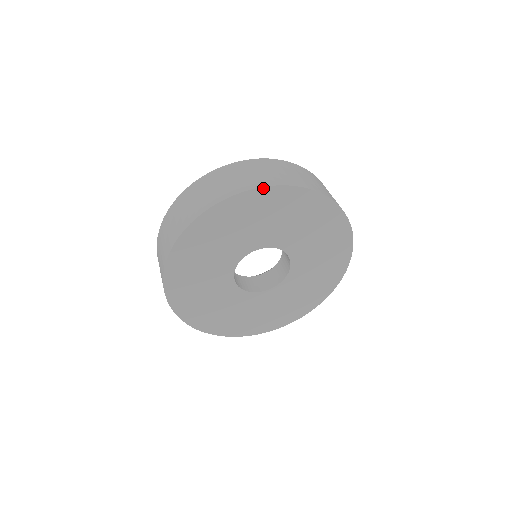
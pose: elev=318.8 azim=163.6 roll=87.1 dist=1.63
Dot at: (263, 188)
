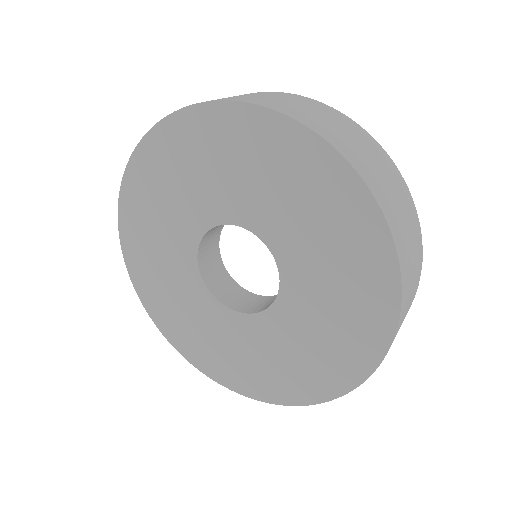
Dot at: (286, 117)
